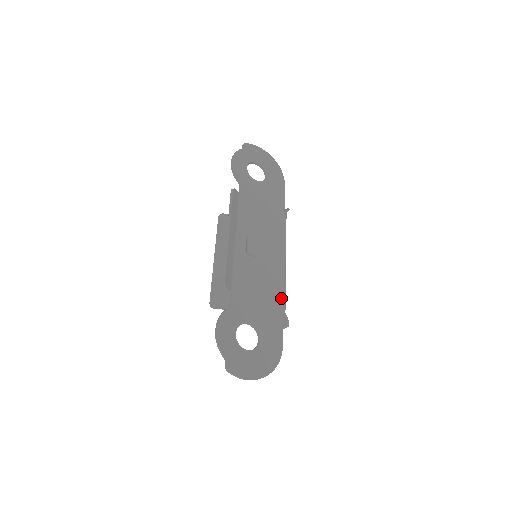
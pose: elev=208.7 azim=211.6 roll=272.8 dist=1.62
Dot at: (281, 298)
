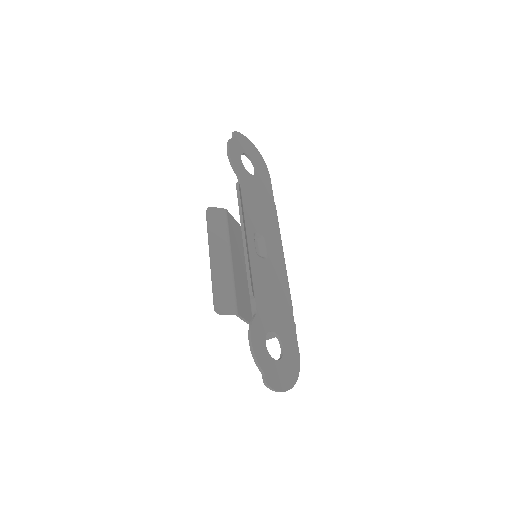
Dot at: (289, 301)
